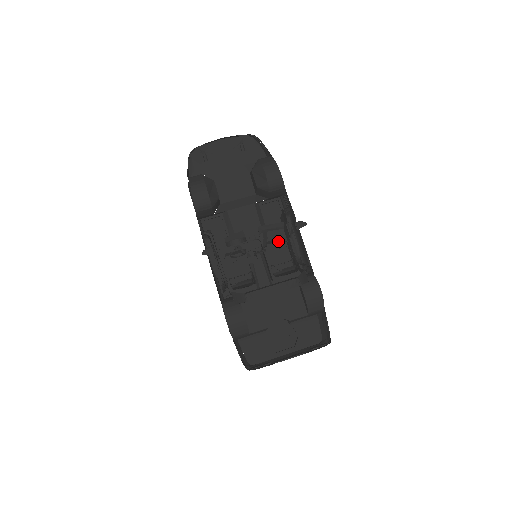
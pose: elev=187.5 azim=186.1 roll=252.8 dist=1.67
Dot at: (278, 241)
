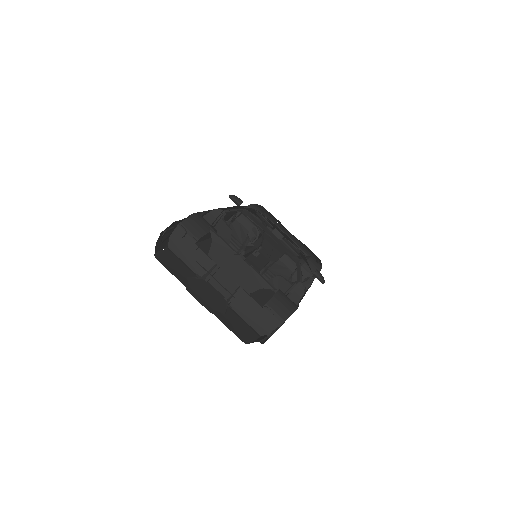
Dot at: occluded
